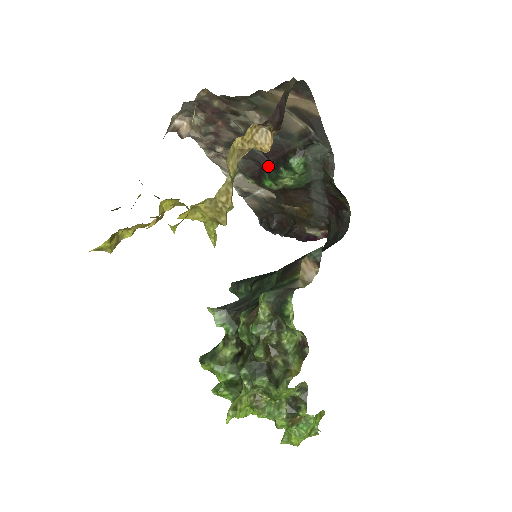
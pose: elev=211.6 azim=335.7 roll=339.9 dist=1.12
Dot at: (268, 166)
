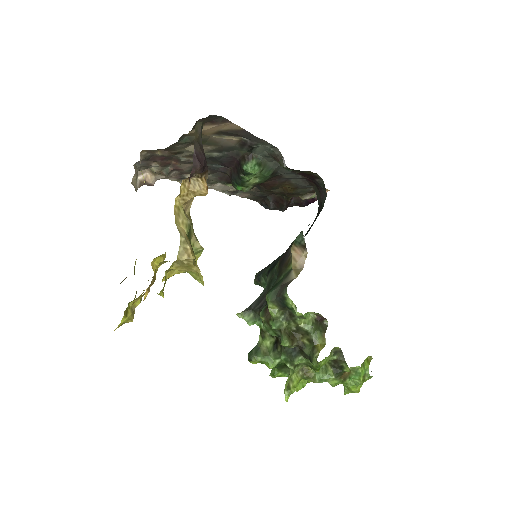
Dot at: (232, 175)
